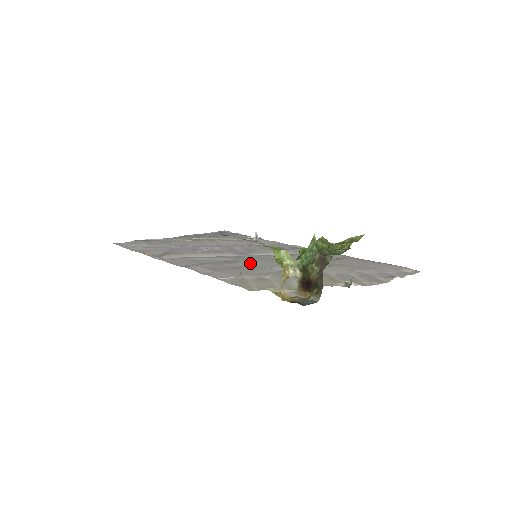
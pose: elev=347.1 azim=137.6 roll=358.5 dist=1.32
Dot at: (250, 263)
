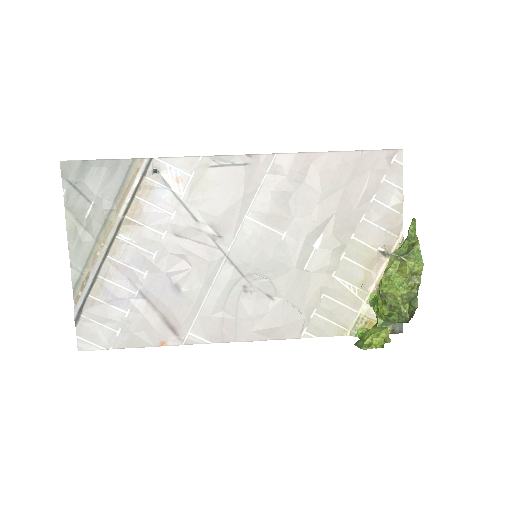
Dot at: (270, 275)
